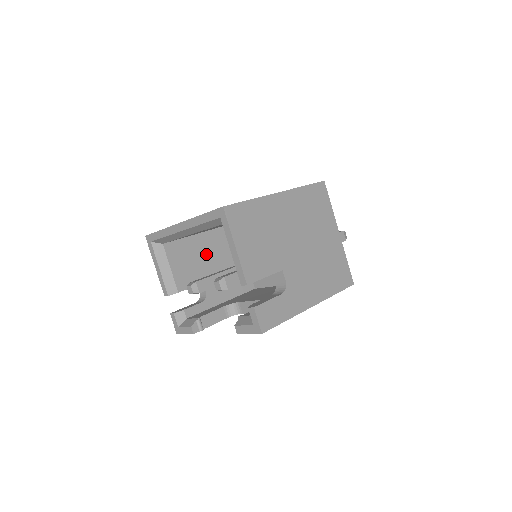
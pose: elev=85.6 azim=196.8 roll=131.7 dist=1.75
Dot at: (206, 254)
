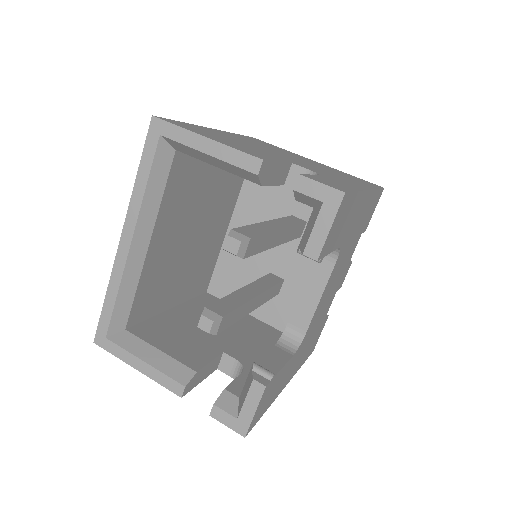
Dot at: occluded
